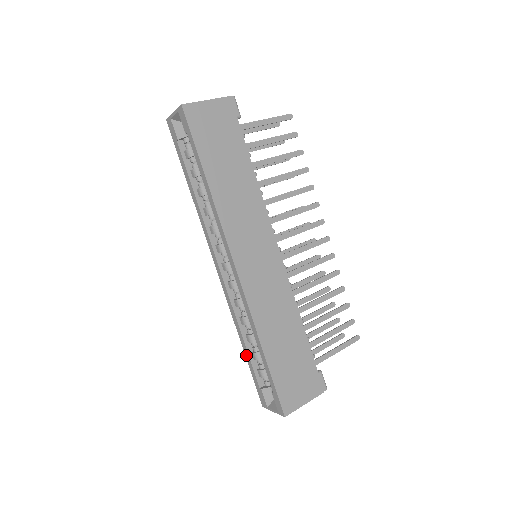
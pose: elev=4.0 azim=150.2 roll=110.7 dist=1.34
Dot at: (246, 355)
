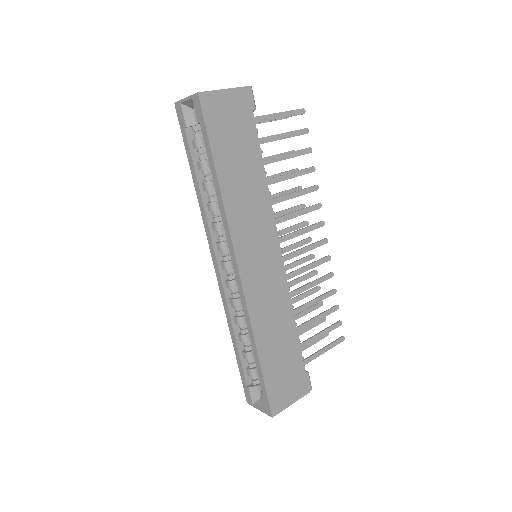
Dot at: (236, 353)
